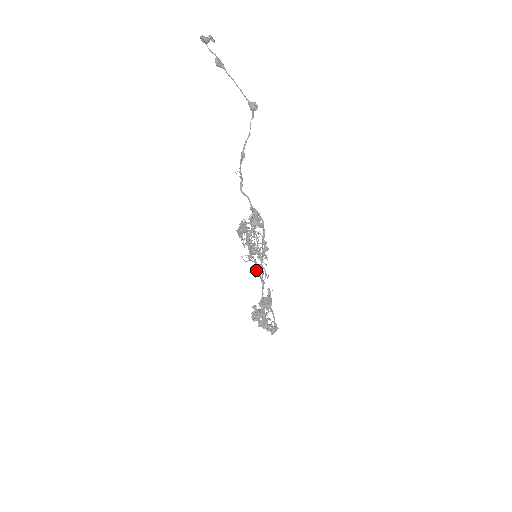
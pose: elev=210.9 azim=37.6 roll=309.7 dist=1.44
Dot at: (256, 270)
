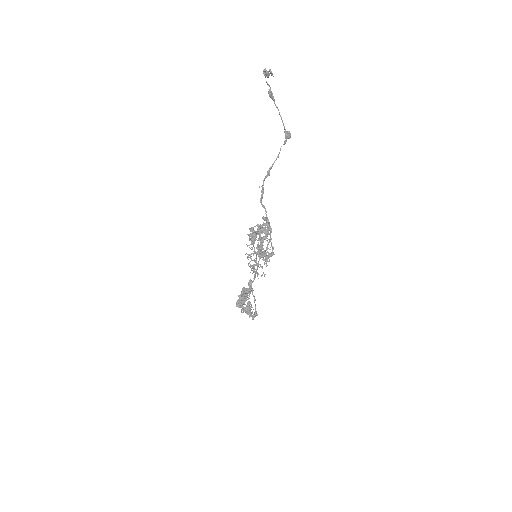
Dot at: occluded
